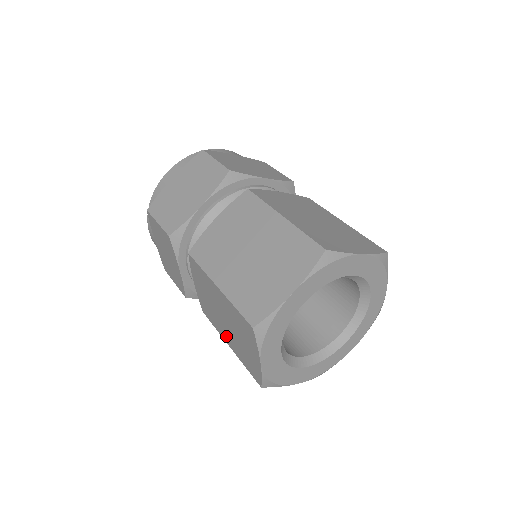
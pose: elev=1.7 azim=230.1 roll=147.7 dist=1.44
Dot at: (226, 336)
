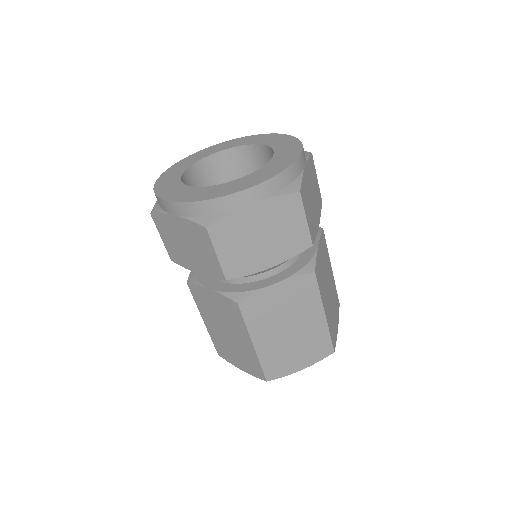
Dot at: (210, 323)
